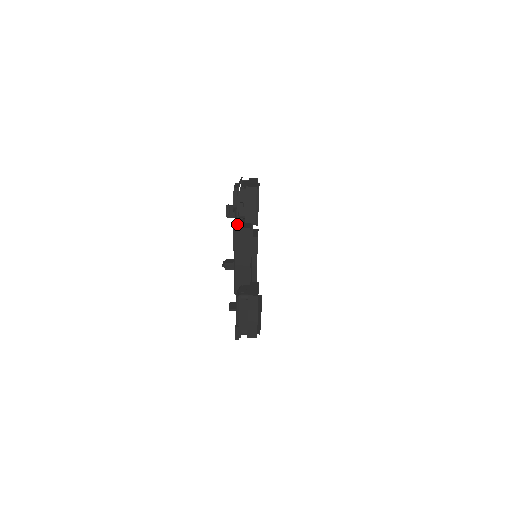
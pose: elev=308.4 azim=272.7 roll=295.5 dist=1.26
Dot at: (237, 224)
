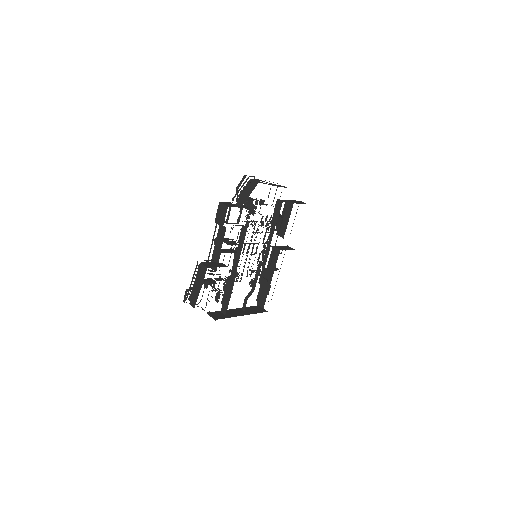
Dot at: (227, 202)
